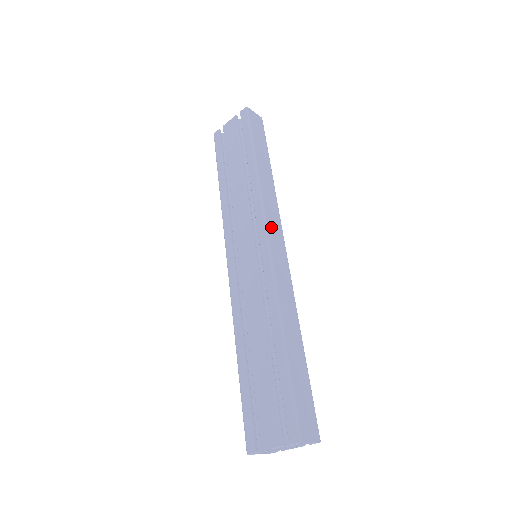
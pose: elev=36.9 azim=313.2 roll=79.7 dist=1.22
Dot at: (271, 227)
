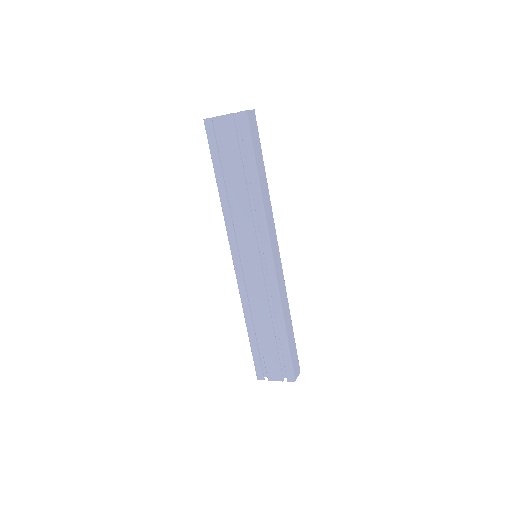
Dot at: (272, 243)
